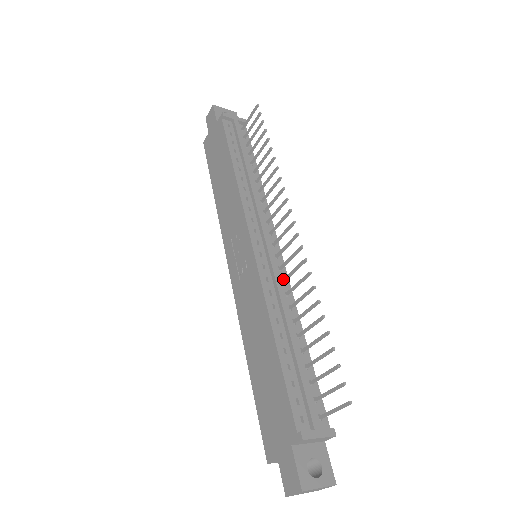
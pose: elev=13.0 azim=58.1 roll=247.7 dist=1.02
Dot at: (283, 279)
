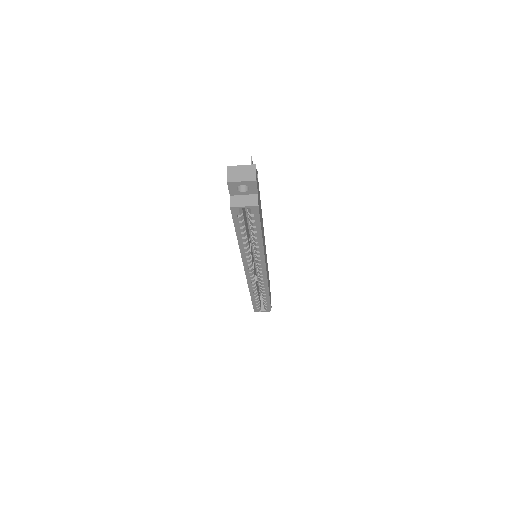
Dot at: occluded
